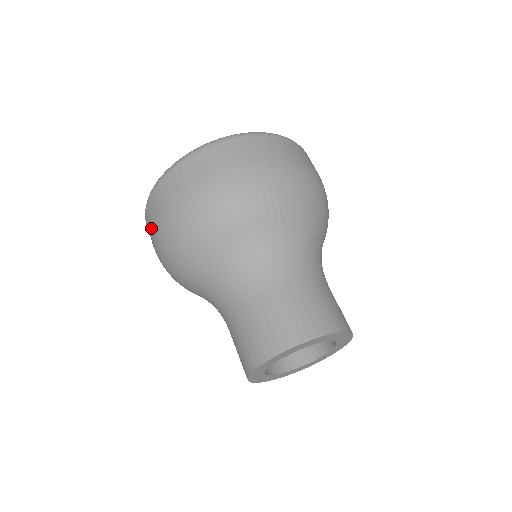
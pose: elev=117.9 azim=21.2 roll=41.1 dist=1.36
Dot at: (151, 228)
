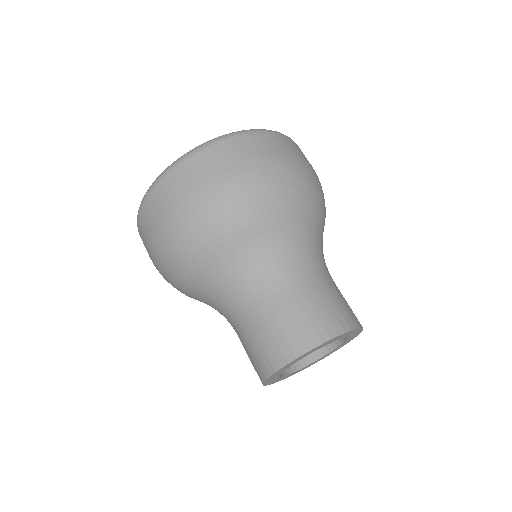
Dot at: (168, 201)
